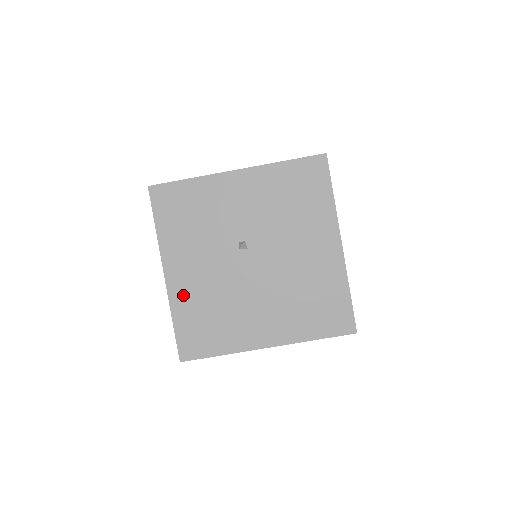
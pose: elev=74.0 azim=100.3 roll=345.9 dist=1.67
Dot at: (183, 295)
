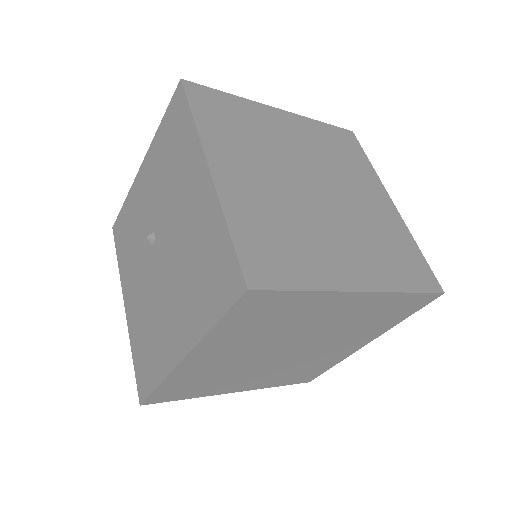
Dot at: (134, 322)
